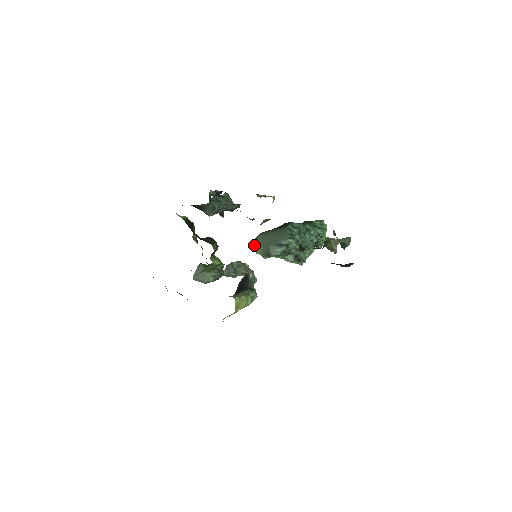
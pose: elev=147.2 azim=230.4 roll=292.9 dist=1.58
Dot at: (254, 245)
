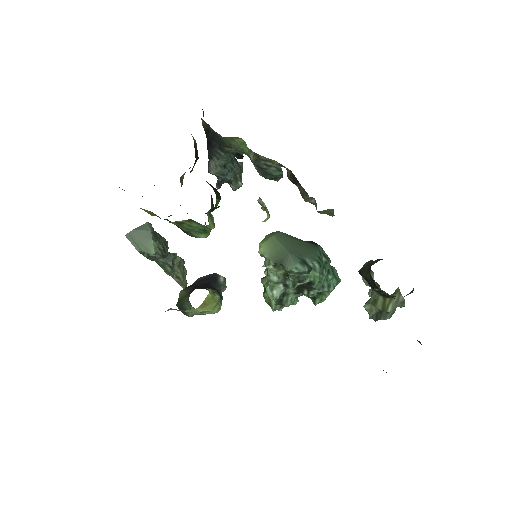
Dot at: (264, 240)
